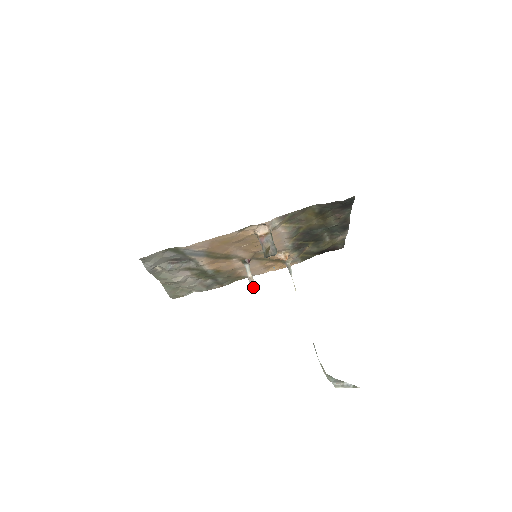
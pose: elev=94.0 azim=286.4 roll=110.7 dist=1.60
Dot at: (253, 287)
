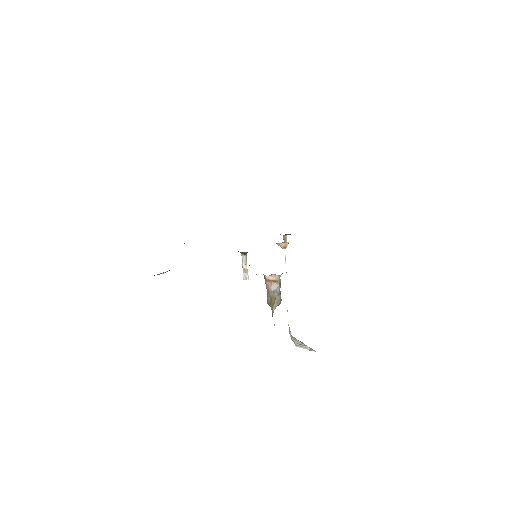
Dot at: occluded
